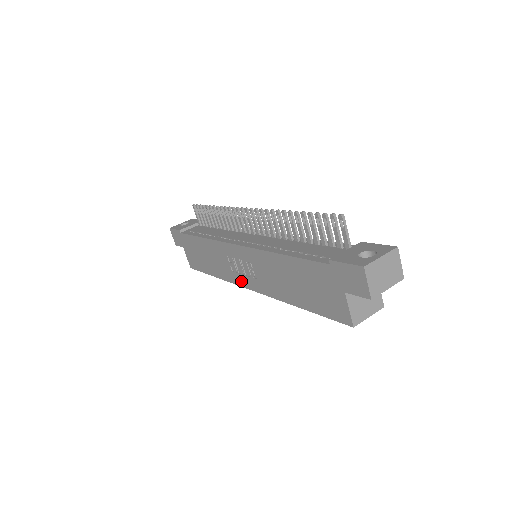
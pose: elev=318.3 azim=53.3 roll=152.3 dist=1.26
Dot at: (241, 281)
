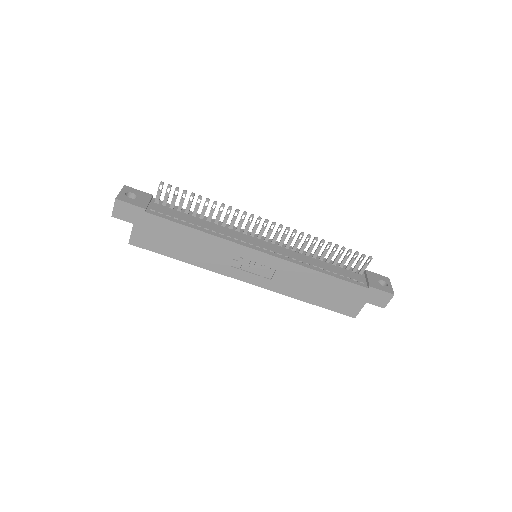
Dot at: (239, 275)
